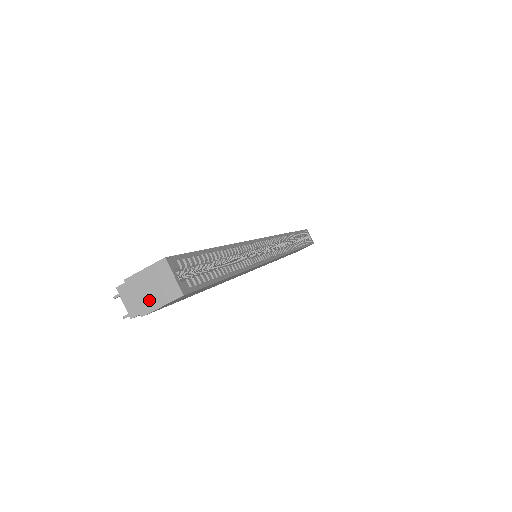
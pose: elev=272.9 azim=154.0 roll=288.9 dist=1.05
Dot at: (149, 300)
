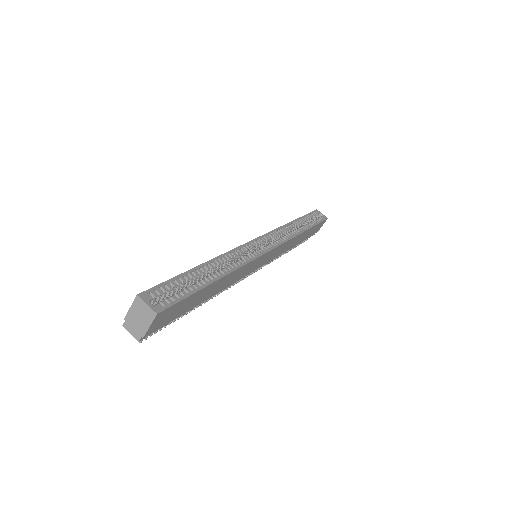
Dot at: (142, 325)
